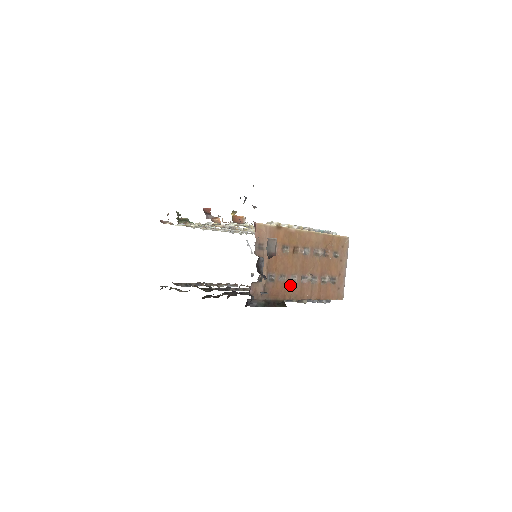
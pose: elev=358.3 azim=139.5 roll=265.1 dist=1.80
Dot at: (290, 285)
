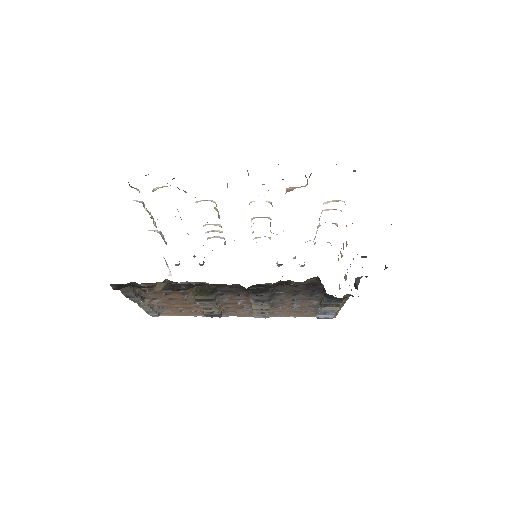
Dot at: occluded
